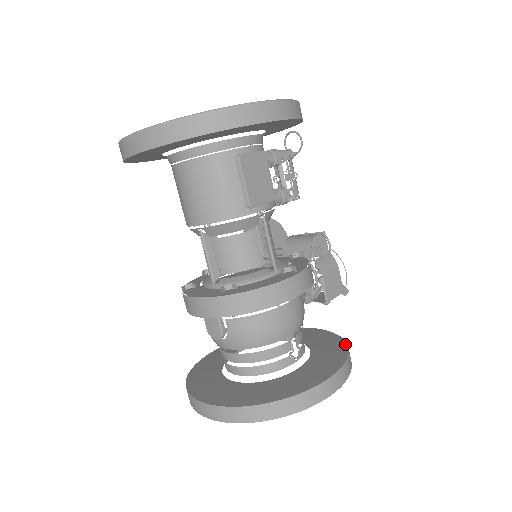
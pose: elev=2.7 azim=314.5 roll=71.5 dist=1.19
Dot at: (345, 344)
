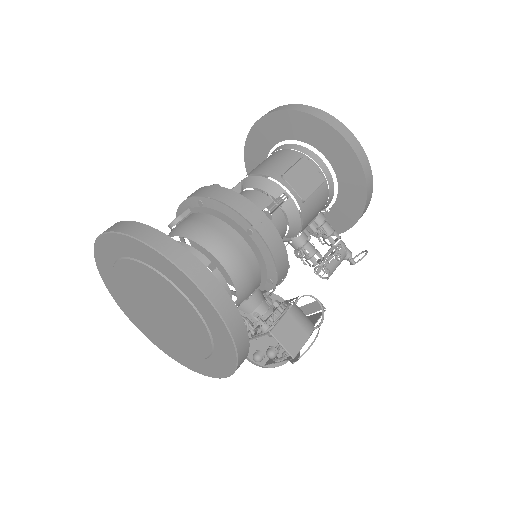
Dot at: (246, 330)
